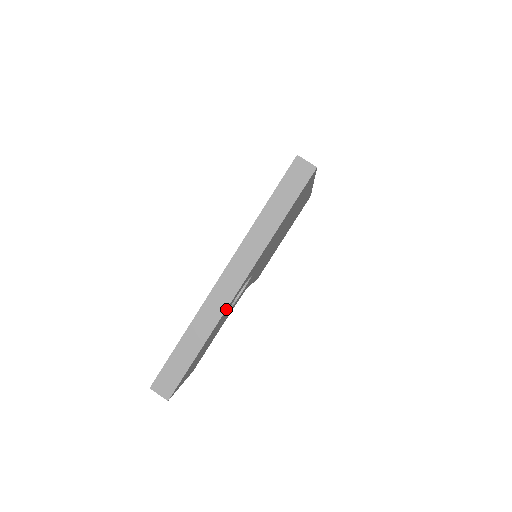
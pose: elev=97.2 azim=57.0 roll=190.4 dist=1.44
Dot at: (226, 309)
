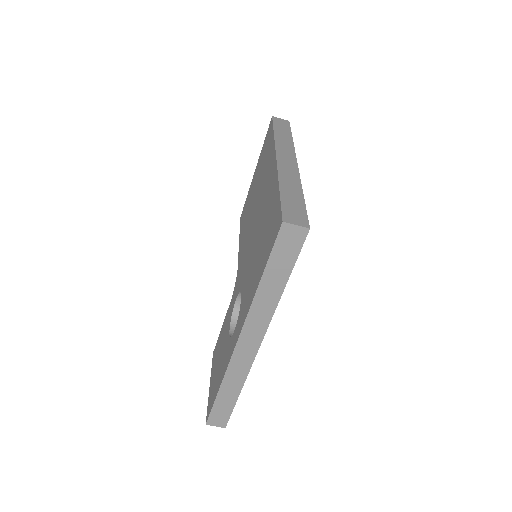
Dot at: occluded
